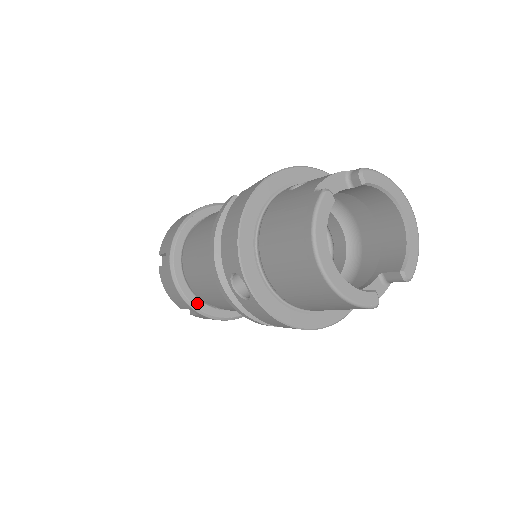
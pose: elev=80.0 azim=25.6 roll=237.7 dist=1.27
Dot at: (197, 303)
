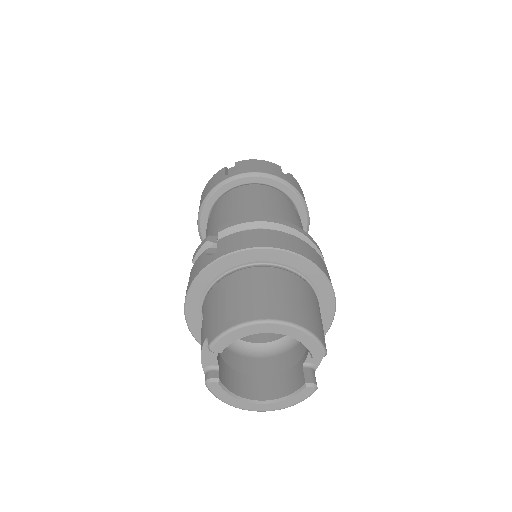
Dot at: occluded
